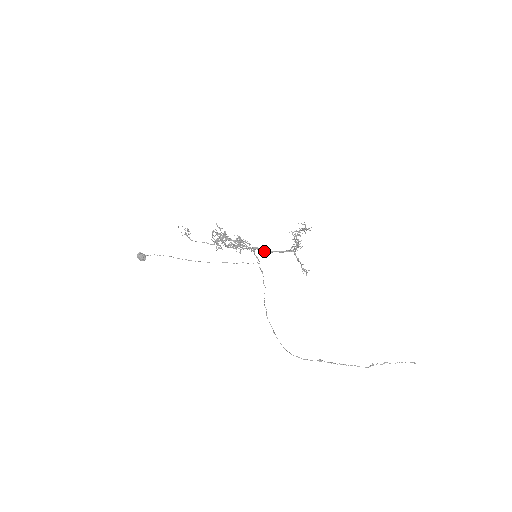
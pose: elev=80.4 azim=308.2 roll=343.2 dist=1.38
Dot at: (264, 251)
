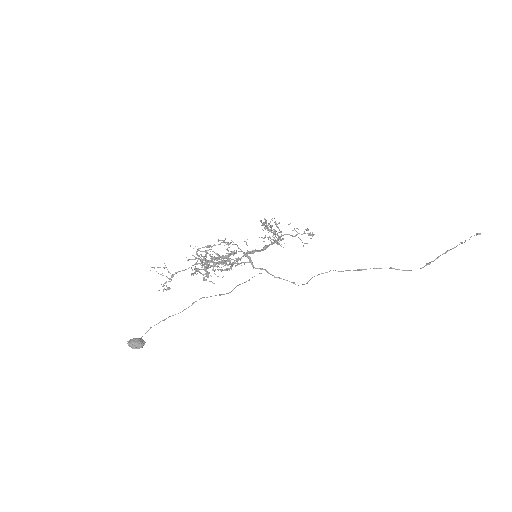
Dot at: (257, 251)
